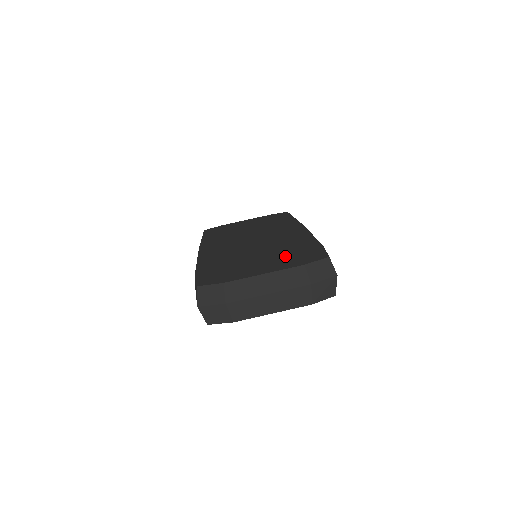
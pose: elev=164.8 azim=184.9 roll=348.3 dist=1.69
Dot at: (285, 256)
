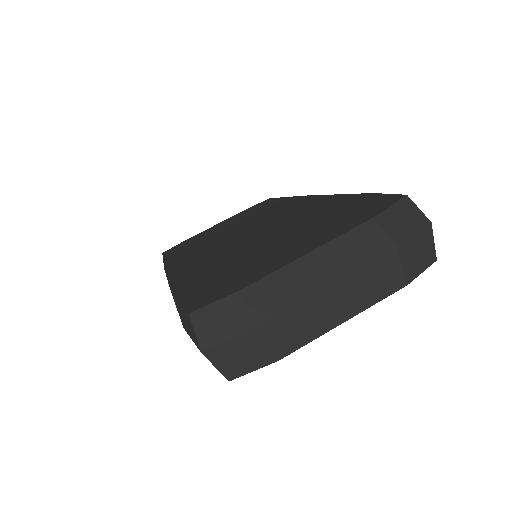
Dot at: (321, 224)
